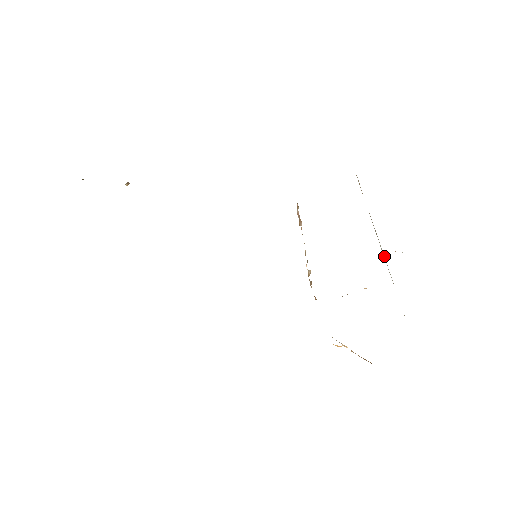
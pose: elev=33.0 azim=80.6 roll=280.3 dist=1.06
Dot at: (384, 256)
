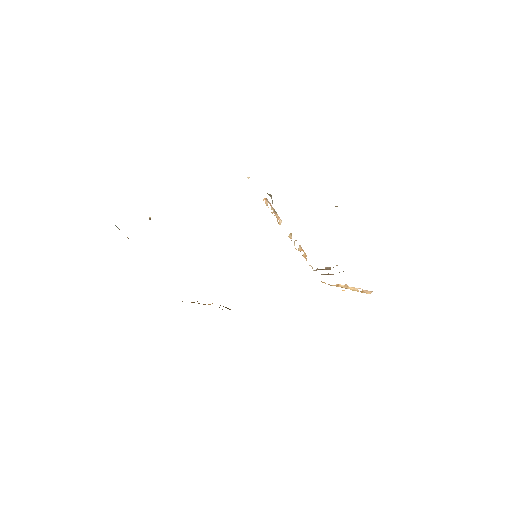
Dot at: occluded
